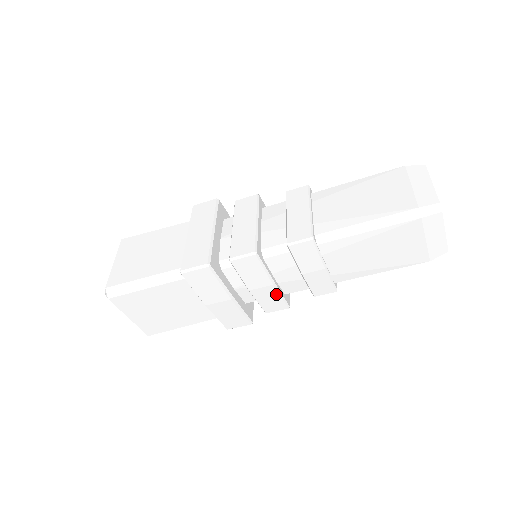
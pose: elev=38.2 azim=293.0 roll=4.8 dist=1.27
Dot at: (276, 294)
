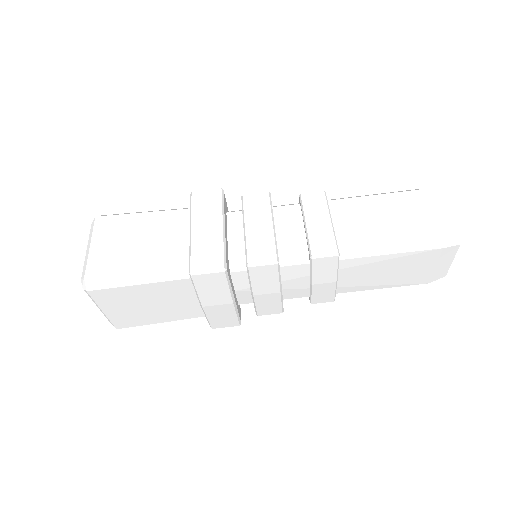
Dot at: (278, 300)
